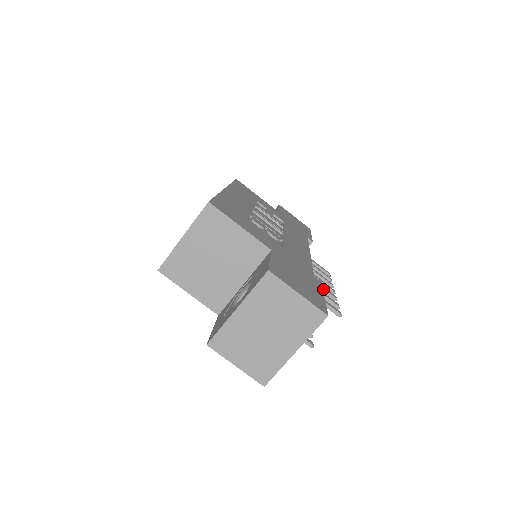
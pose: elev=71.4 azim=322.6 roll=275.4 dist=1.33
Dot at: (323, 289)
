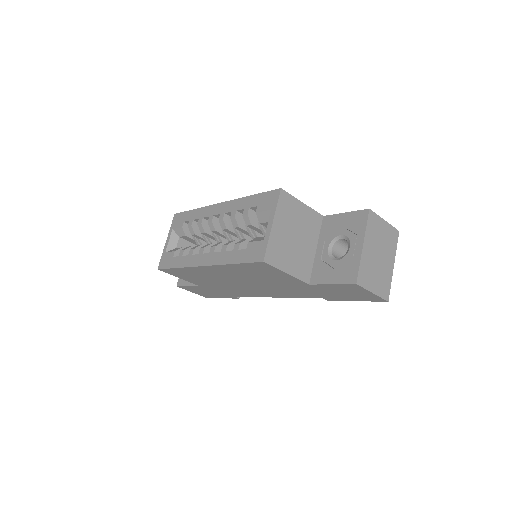
Dot at: occluded
